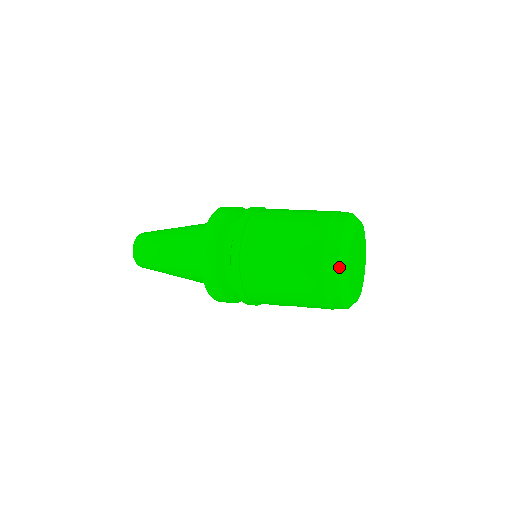
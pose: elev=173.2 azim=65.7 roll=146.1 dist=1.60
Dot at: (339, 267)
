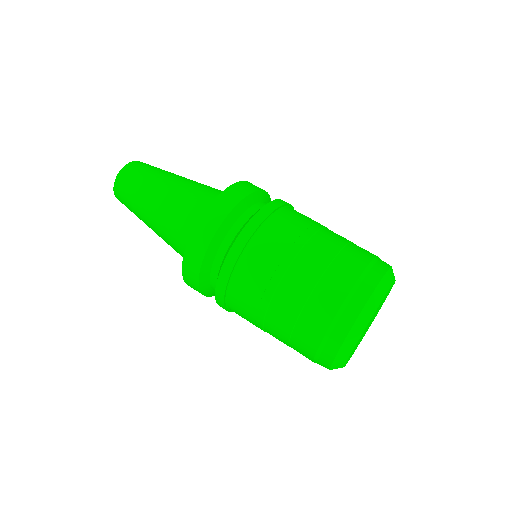
Dot at: (333, 363)
